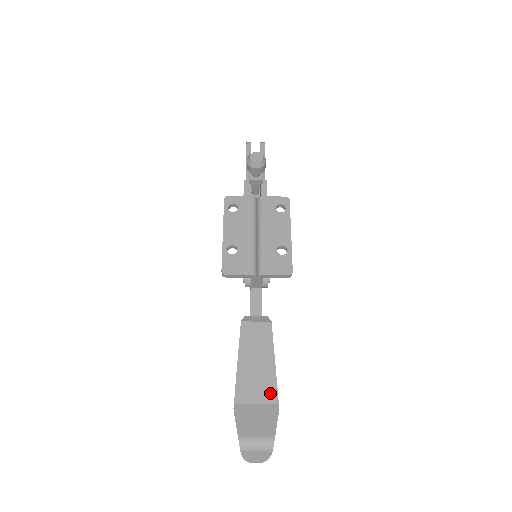
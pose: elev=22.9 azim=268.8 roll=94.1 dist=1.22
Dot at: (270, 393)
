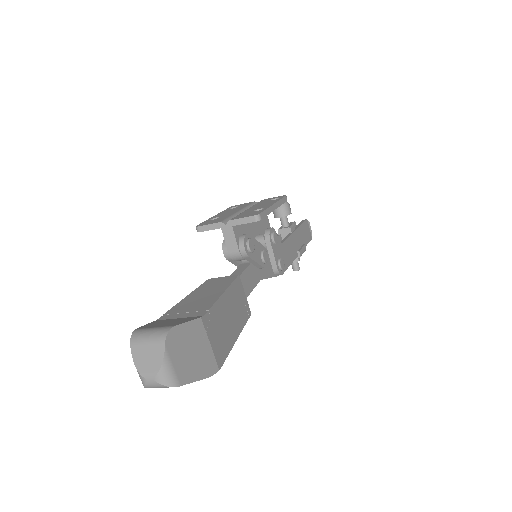
Dot at: (200, 310)
